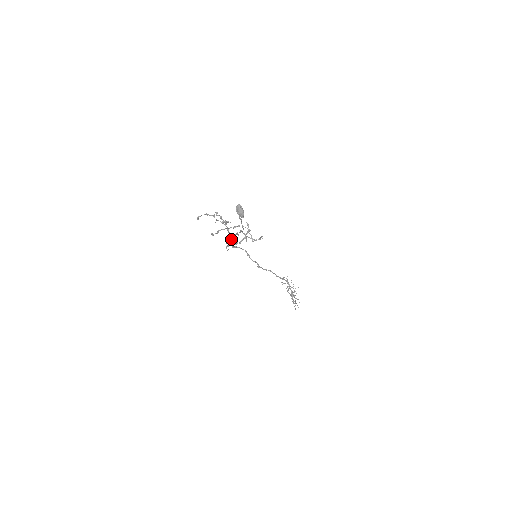
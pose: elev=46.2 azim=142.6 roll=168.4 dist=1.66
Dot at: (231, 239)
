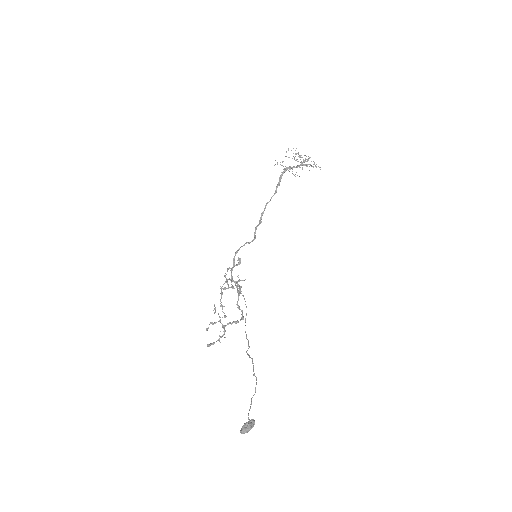
Dot at: (248, 346)
